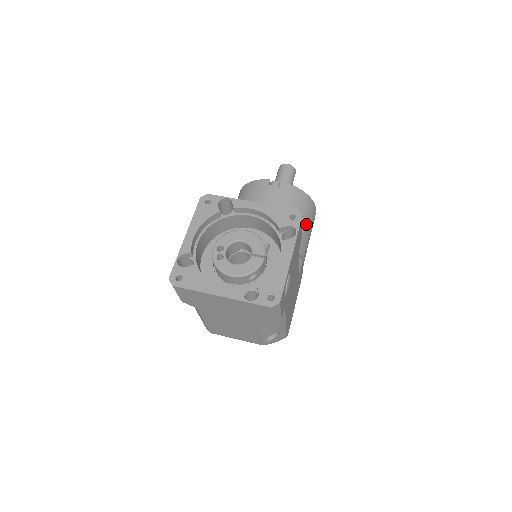
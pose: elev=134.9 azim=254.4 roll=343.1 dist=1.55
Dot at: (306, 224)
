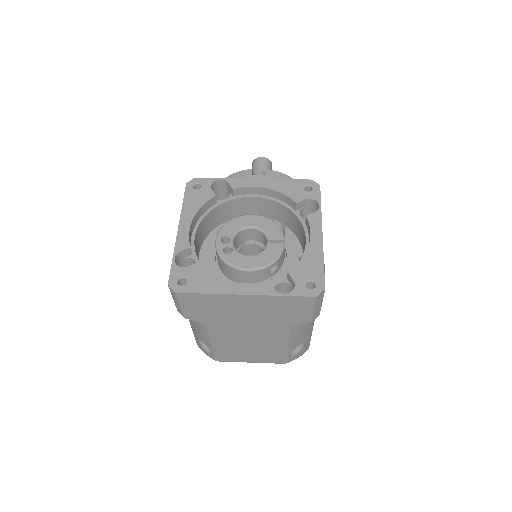
Dot at: occluded
